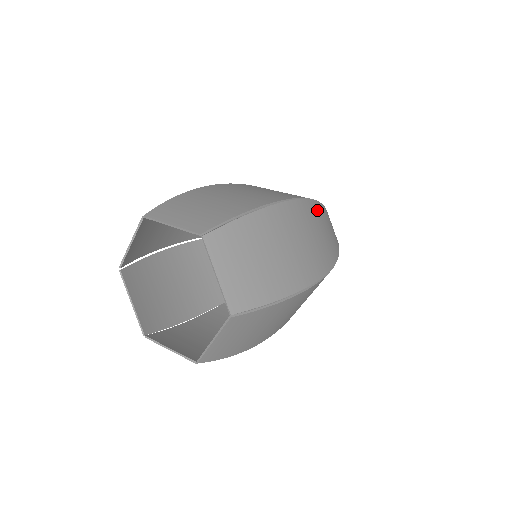
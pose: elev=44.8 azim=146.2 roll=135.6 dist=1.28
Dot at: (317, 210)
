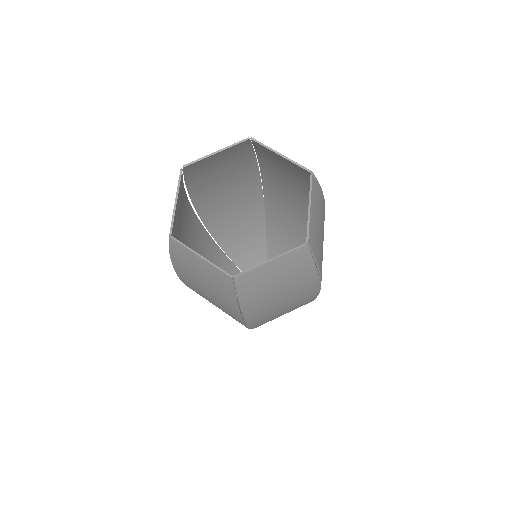
Dot at: occluded
